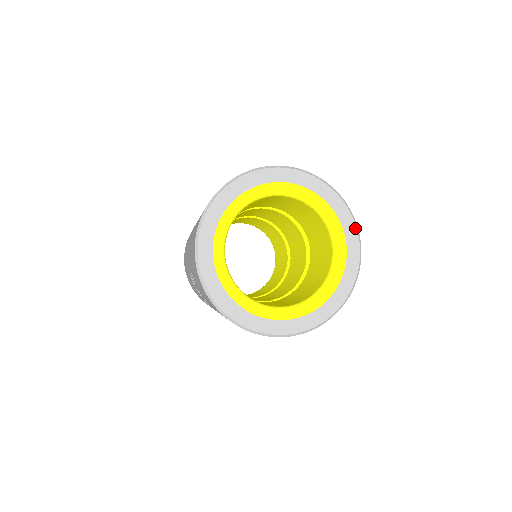
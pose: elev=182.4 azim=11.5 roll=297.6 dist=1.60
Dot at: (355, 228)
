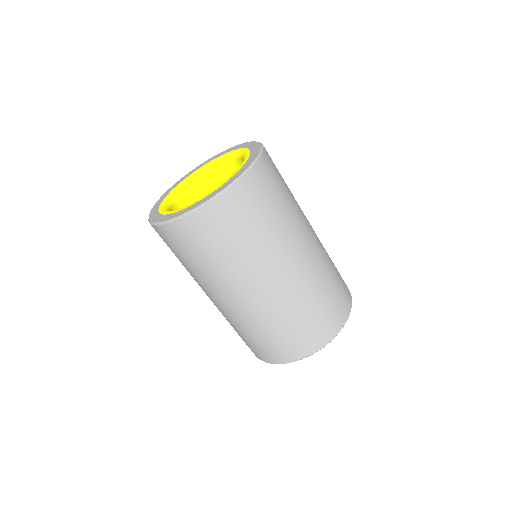
Dot at: (255, 159)
